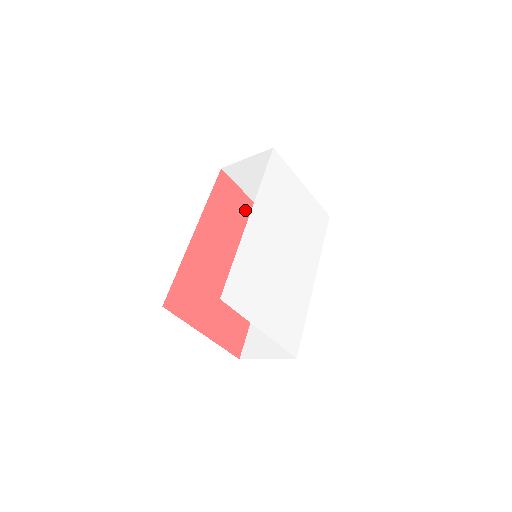
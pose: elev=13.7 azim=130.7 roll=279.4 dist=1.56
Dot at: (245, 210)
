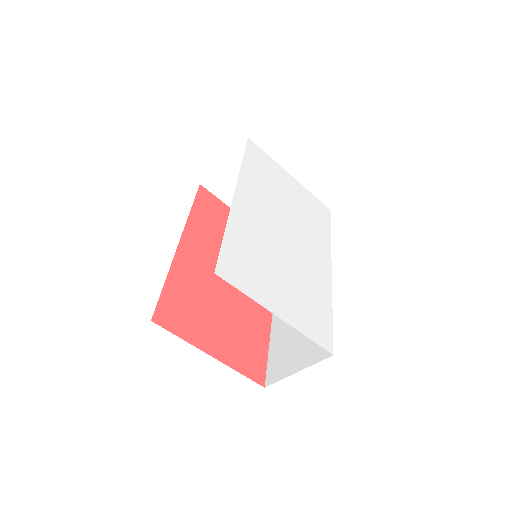
Dot at: occluded
